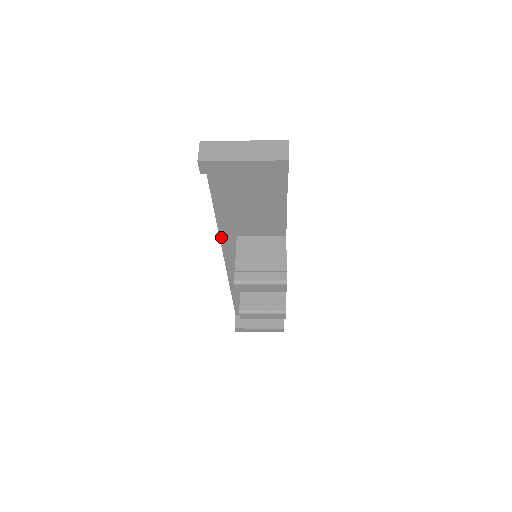
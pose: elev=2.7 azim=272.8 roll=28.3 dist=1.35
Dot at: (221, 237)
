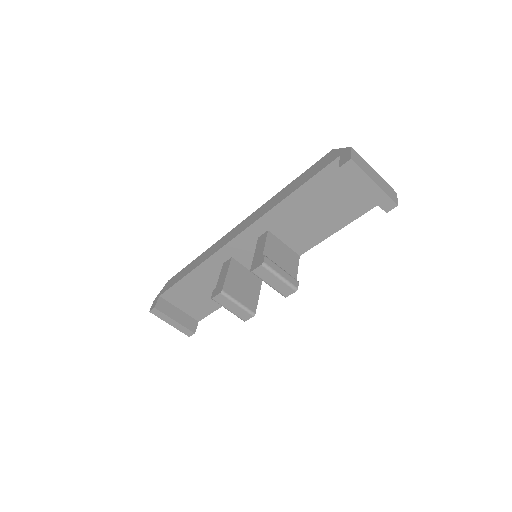
Dot at: (256, 222)
